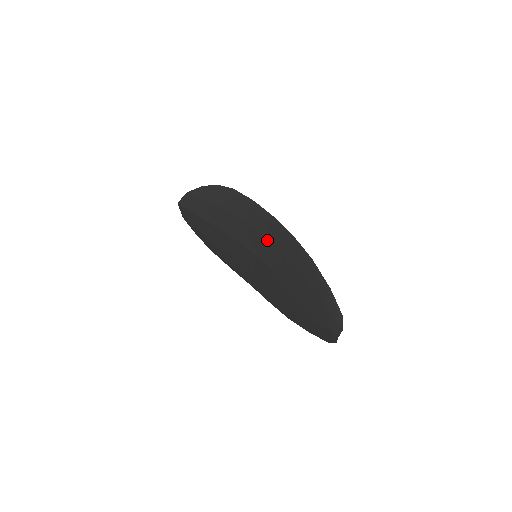
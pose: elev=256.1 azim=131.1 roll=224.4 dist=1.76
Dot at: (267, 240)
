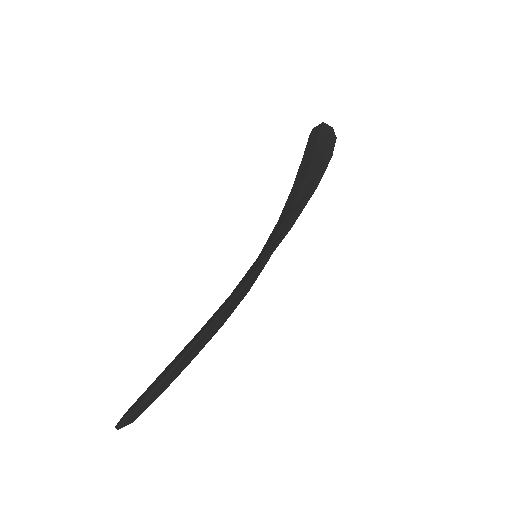
Dot at: (266, 249)
